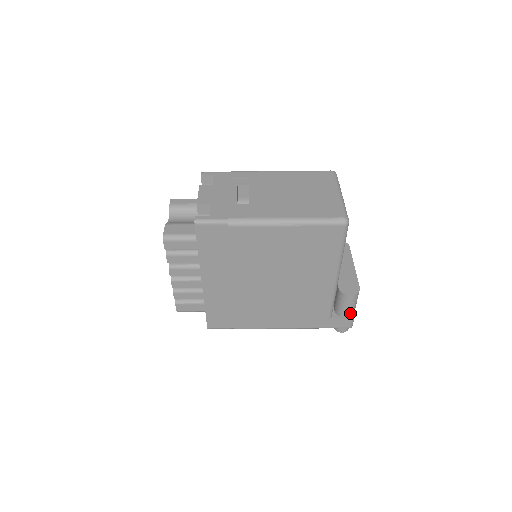
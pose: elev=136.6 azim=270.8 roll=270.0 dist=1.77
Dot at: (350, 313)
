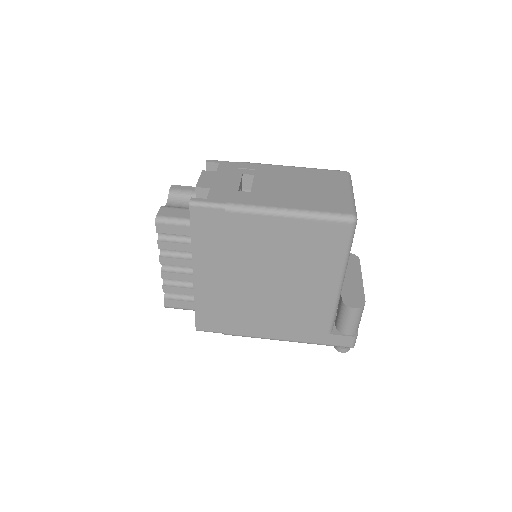
Dot at: (352, 330)
